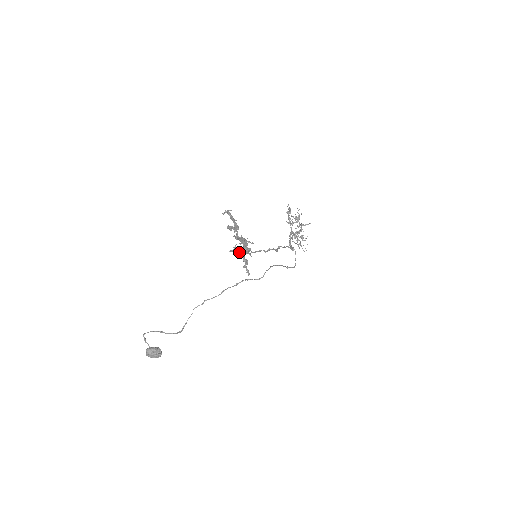
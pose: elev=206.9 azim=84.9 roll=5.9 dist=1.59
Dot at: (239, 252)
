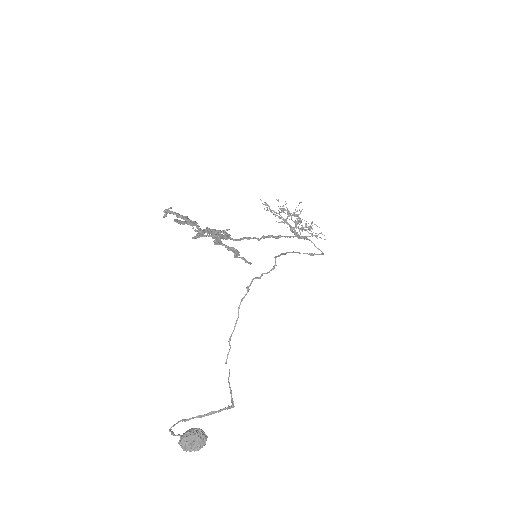
Dot at: (214, 243)
